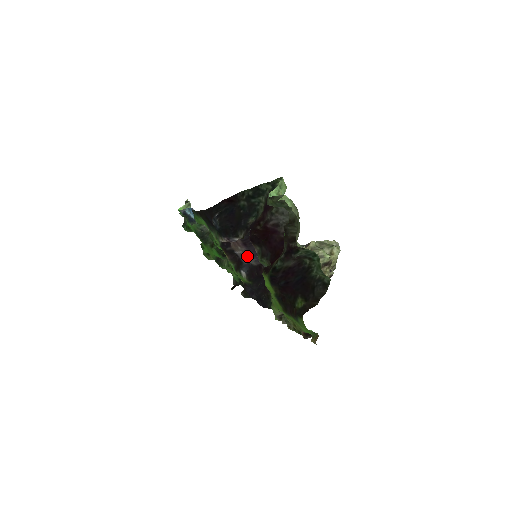
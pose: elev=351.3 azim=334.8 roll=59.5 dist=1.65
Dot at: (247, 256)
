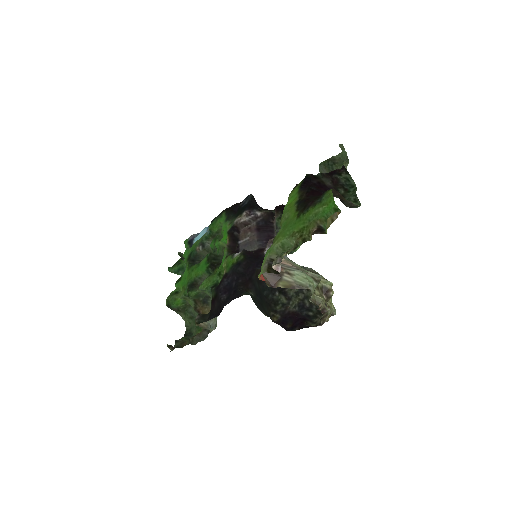
Dot at: (252, 242)
